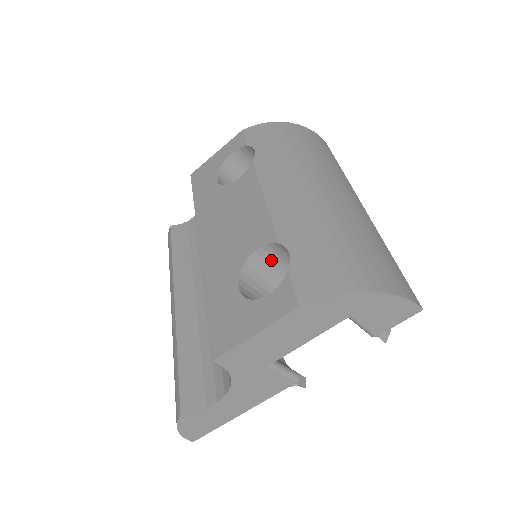
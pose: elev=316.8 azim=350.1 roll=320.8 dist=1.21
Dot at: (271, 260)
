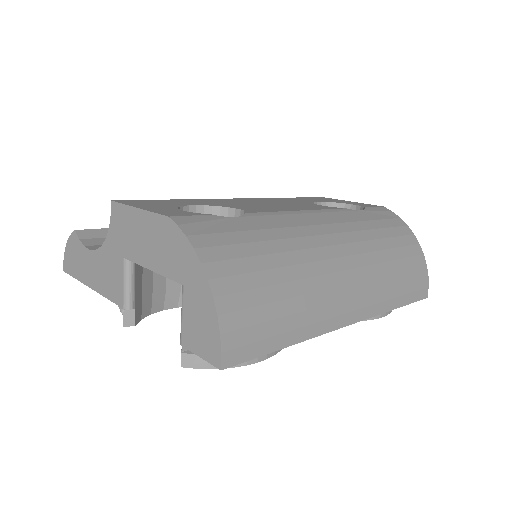
Dot at: occluded
